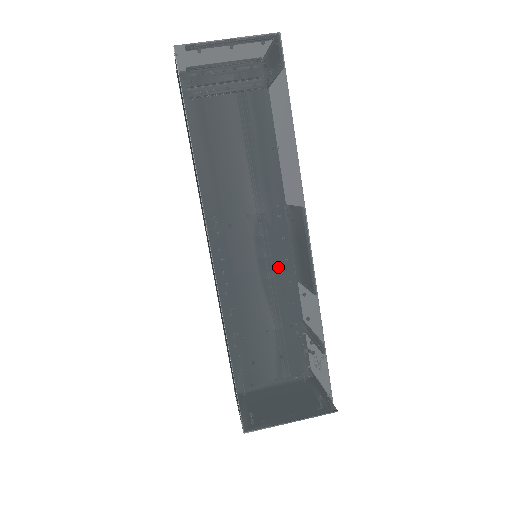
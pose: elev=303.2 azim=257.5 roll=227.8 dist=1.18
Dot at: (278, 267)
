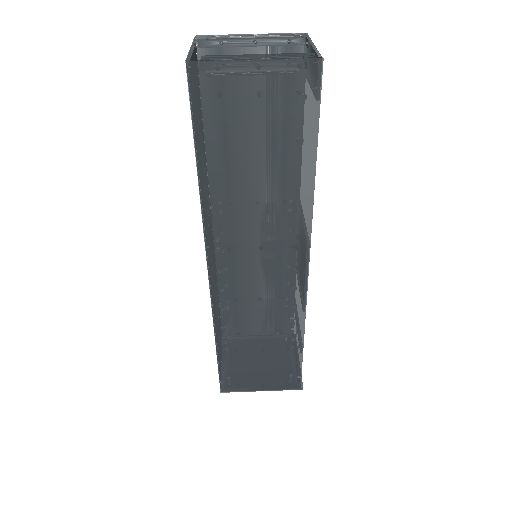
Dot at: (272, 288)
